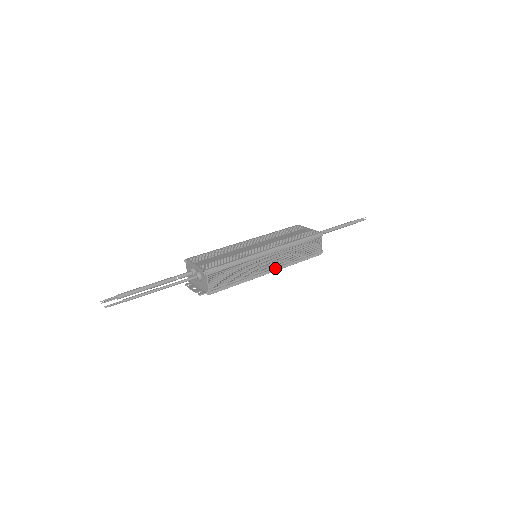
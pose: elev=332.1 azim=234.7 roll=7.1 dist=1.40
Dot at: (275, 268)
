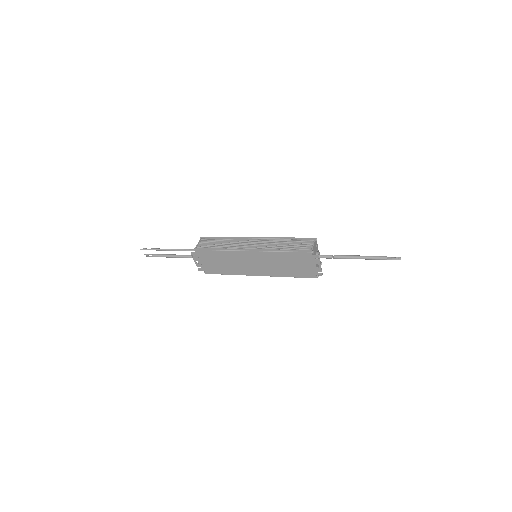
Dot at: (257, 249)
